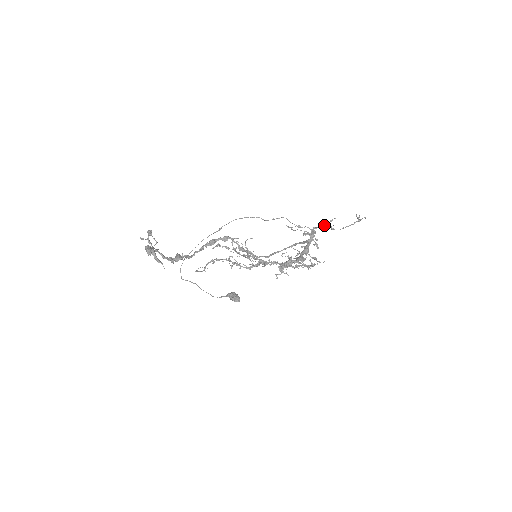
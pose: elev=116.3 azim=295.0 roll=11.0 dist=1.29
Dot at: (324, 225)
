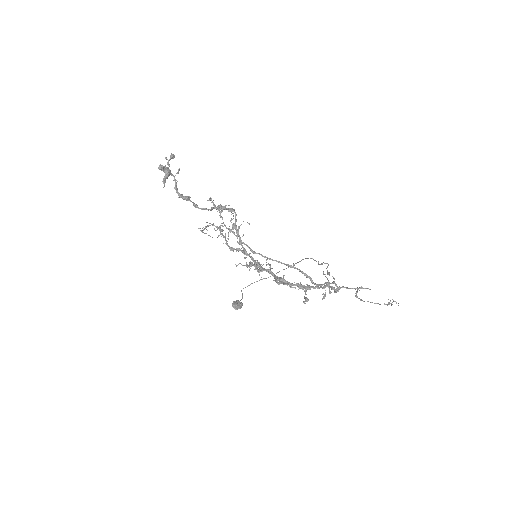
Dot at: (353, 288)
